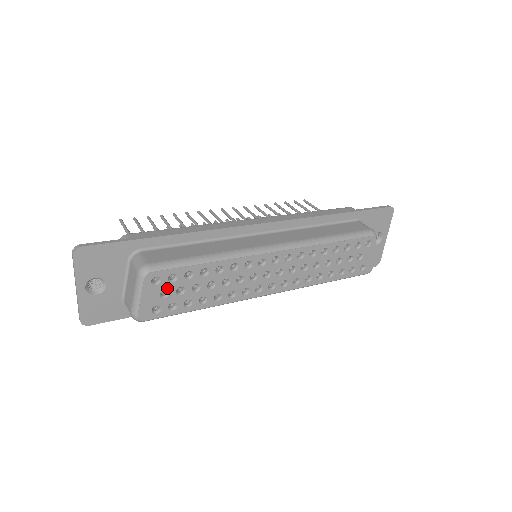
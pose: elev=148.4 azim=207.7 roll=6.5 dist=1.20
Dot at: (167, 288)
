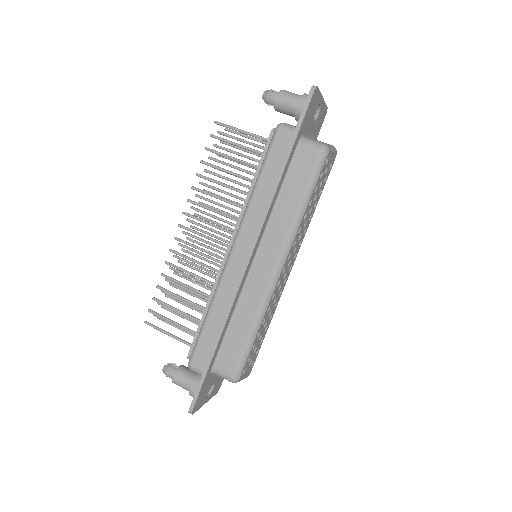
Dot at: (249, 361)
